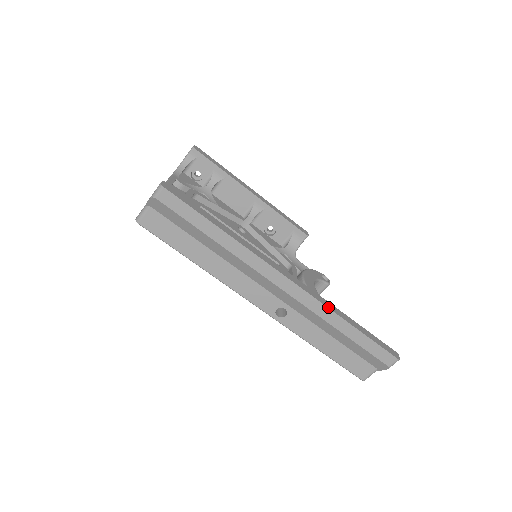
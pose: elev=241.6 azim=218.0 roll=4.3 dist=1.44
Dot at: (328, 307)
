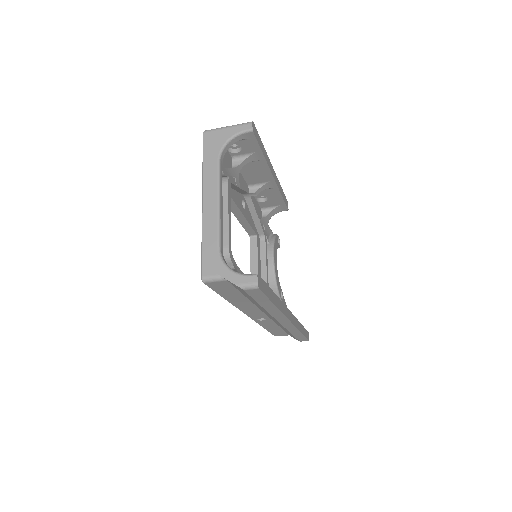
Dot at: (298, 328)
